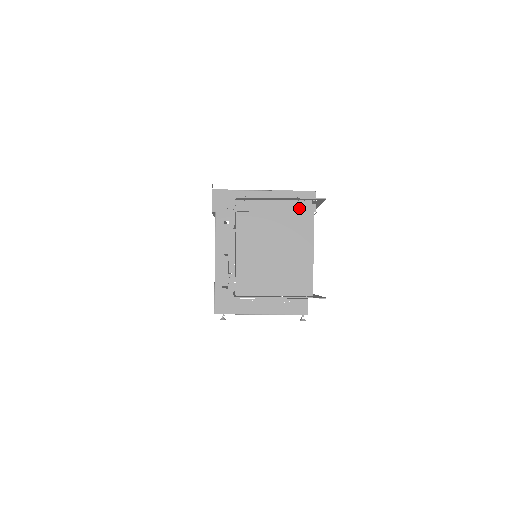
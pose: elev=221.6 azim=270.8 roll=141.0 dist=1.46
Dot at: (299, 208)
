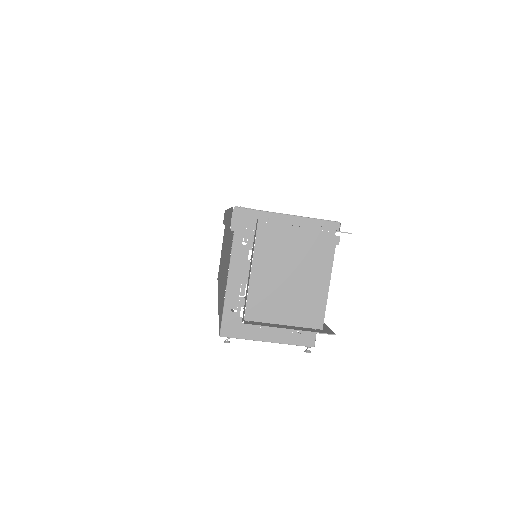
Dot at: (322, 238)
